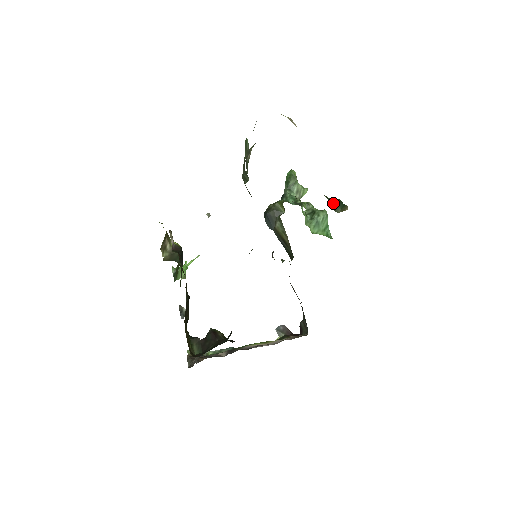
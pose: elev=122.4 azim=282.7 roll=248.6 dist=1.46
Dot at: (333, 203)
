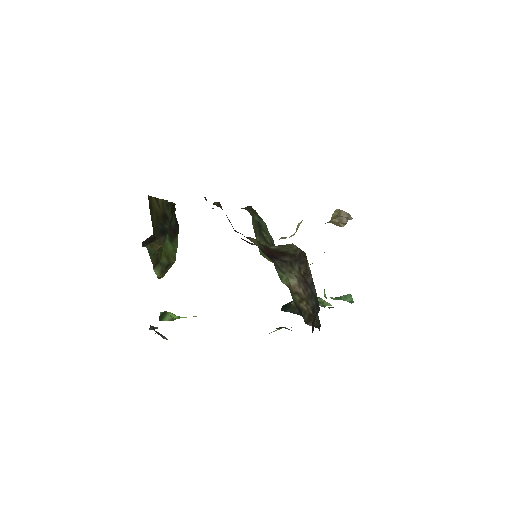
Dot at: occluded
